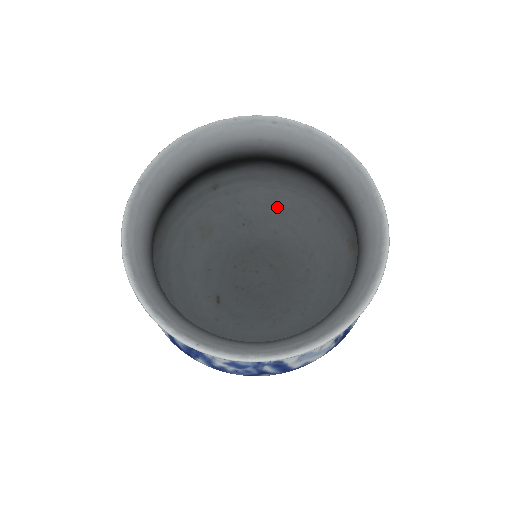
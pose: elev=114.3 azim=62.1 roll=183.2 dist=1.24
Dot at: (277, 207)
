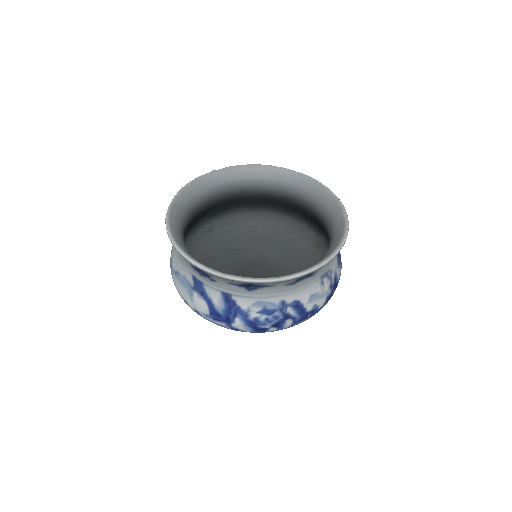
Dot at: (257, 239)
